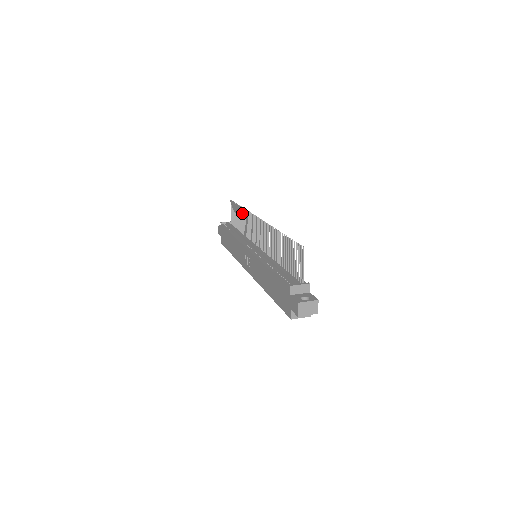
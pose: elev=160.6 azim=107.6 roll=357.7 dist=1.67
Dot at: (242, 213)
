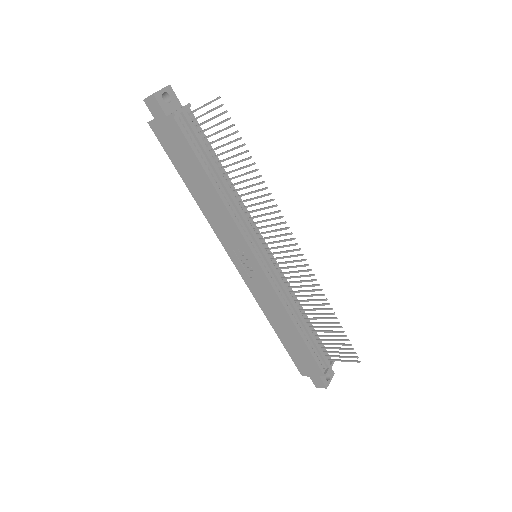
Dot at: occluded
